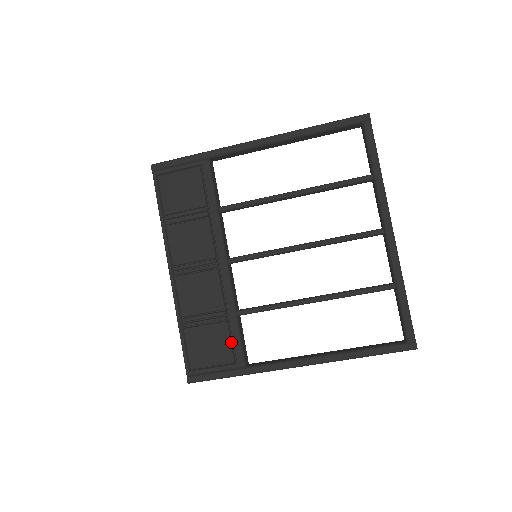
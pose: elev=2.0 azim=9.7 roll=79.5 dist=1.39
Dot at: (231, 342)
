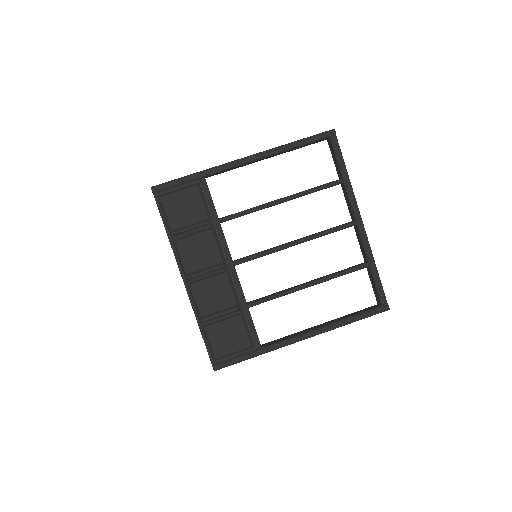
Dot at: (246, 330)
